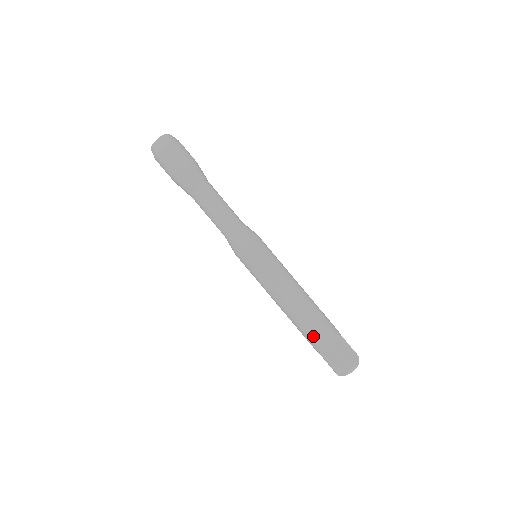
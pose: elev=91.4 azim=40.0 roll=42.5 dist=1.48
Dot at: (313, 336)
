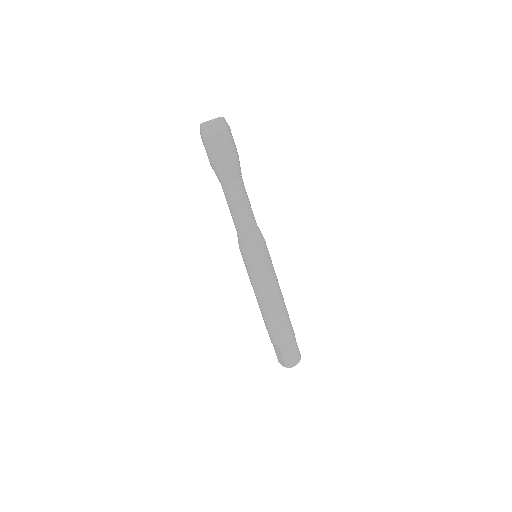
Dot at: (271, 334)
